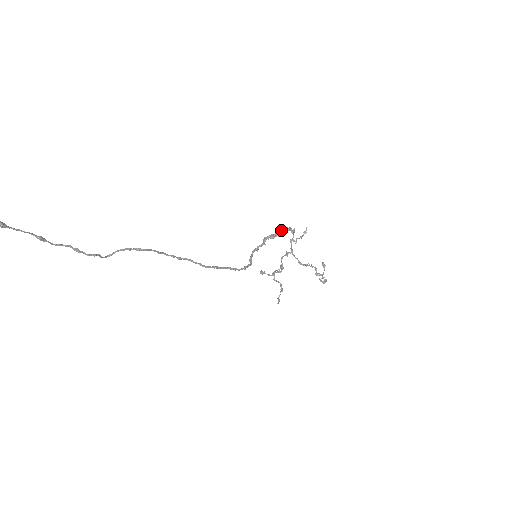
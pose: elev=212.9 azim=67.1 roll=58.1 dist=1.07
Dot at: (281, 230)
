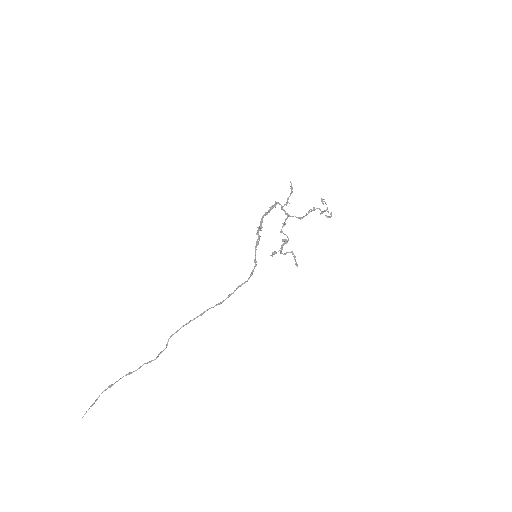
Dot at: (261, 222)
